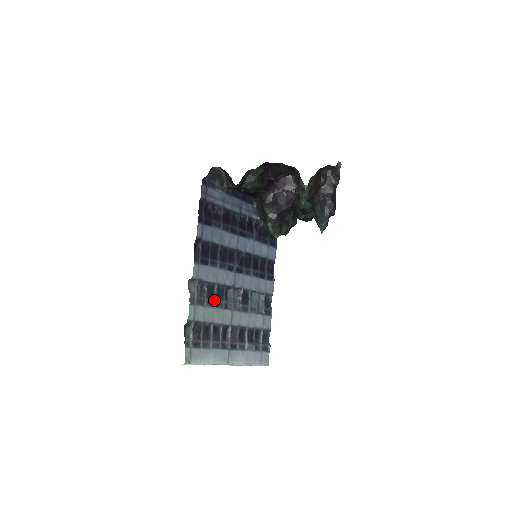
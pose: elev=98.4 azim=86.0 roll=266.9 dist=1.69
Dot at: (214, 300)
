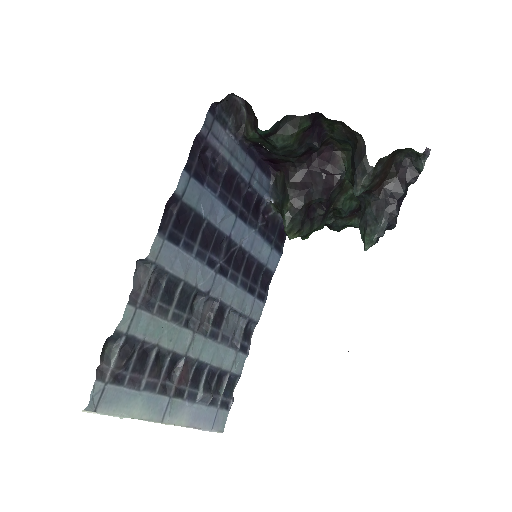
Dot at: (171, 307)
